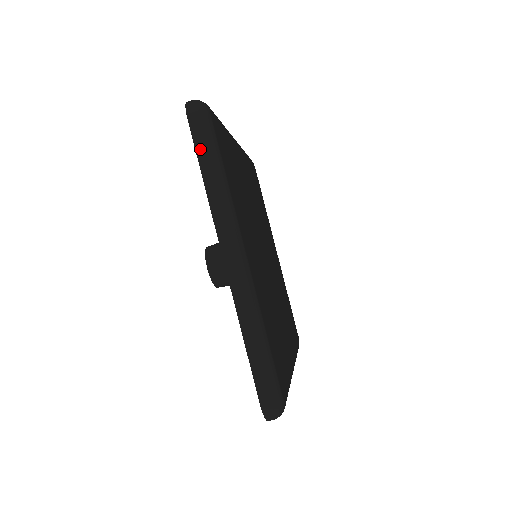
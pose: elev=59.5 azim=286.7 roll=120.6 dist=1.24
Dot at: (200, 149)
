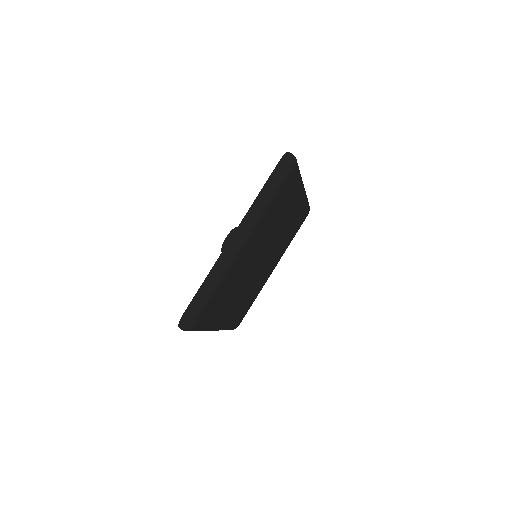
Dot at: occluded
